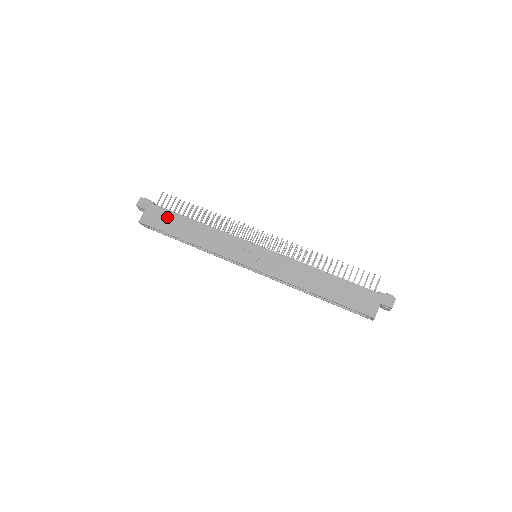
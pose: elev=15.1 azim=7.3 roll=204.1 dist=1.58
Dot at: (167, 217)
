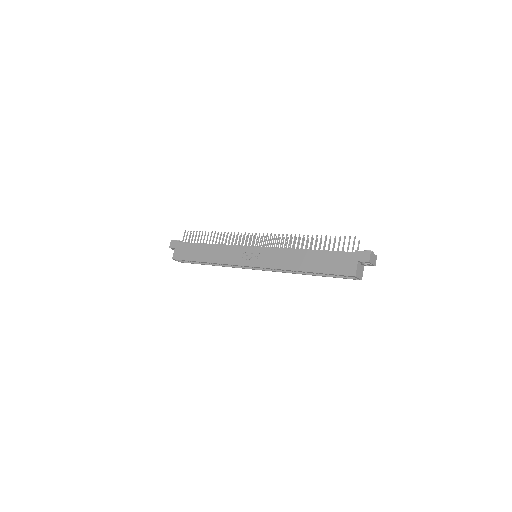
Dot at: (189, 248)
